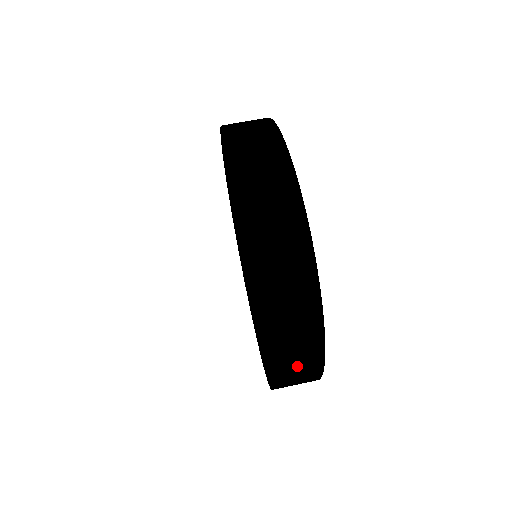
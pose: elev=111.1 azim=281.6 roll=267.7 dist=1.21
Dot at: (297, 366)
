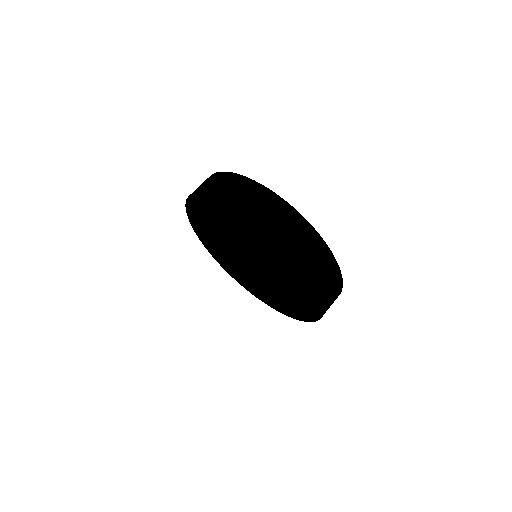
Dot at: (326, 274)
